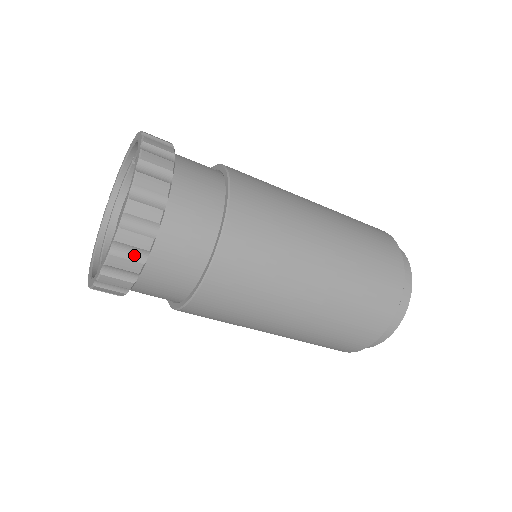
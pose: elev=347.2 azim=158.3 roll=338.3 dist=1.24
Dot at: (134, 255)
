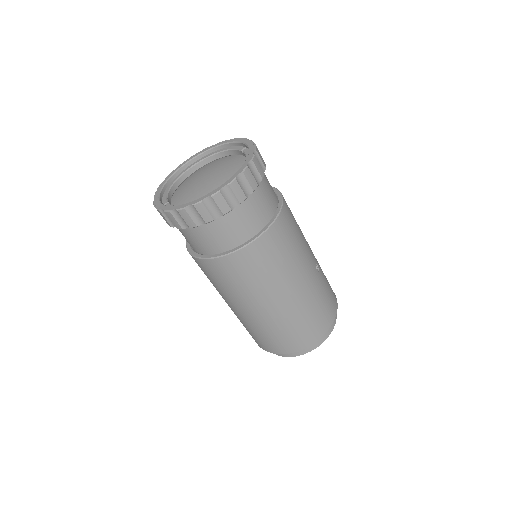
Dot at: (182, 221)
